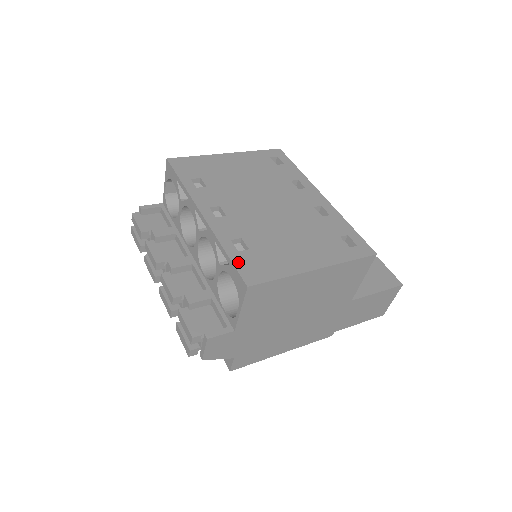
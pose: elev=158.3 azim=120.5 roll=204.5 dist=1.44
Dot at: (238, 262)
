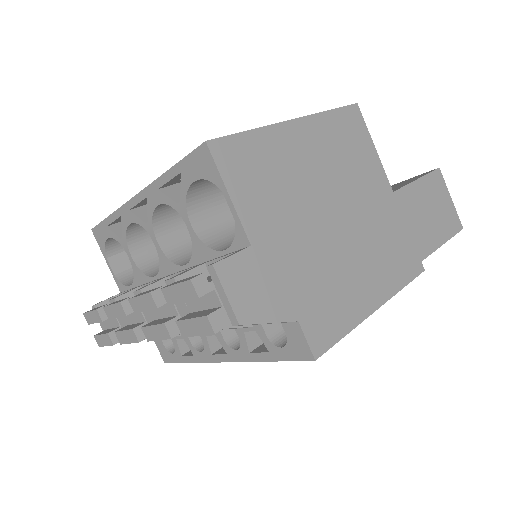
Dot at: occluded
